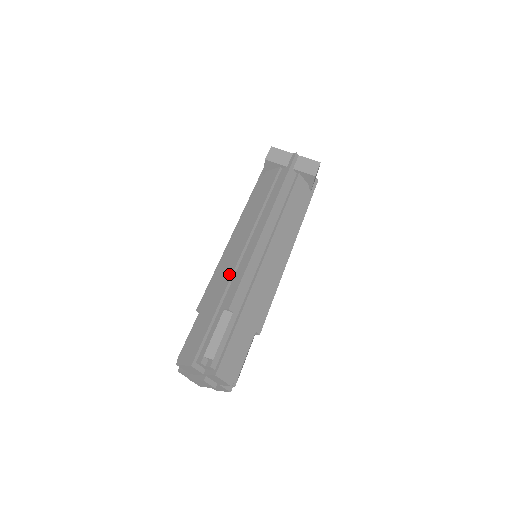
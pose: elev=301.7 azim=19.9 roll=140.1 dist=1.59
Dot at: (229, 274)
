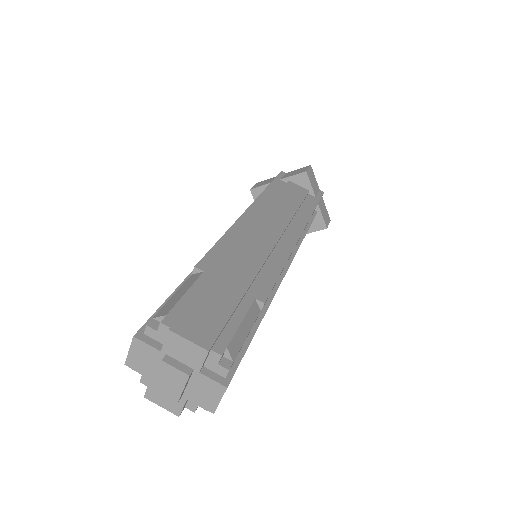
Dot at: occluded
